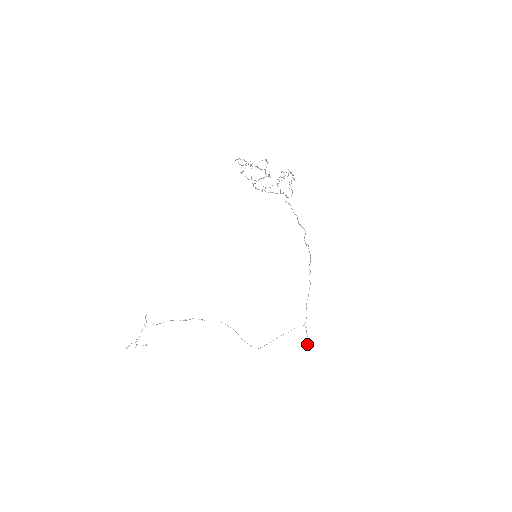
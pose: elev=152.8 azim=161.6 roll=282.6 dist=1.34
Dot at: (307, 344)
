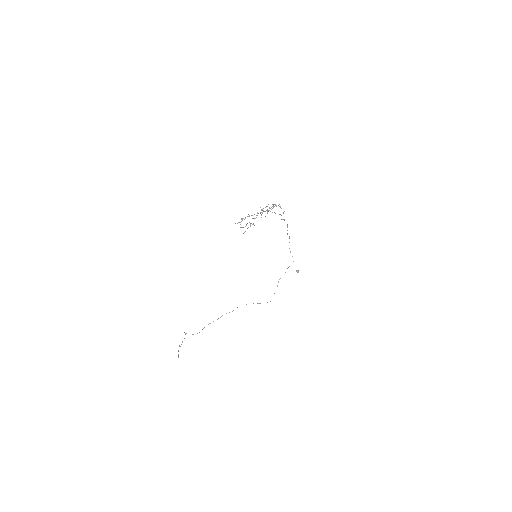
Dot at: (298, 271)
